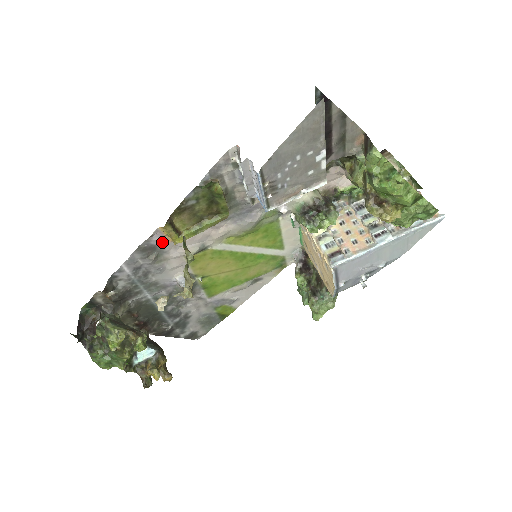
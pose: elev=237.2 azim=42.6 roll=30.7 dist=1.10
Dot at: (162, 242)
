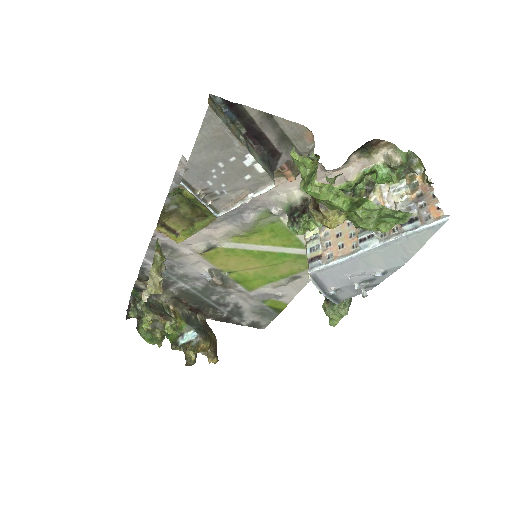
Dot at: (168, 241)
